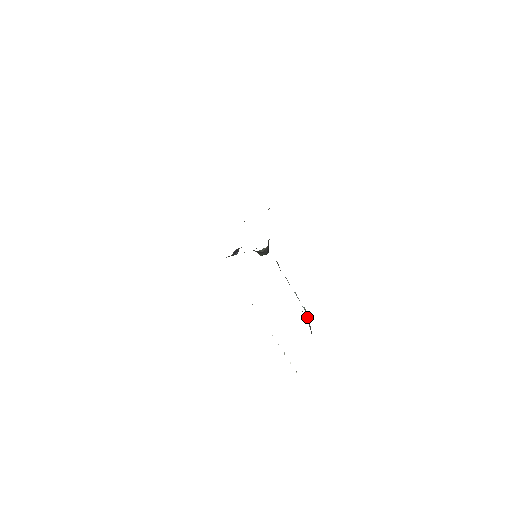
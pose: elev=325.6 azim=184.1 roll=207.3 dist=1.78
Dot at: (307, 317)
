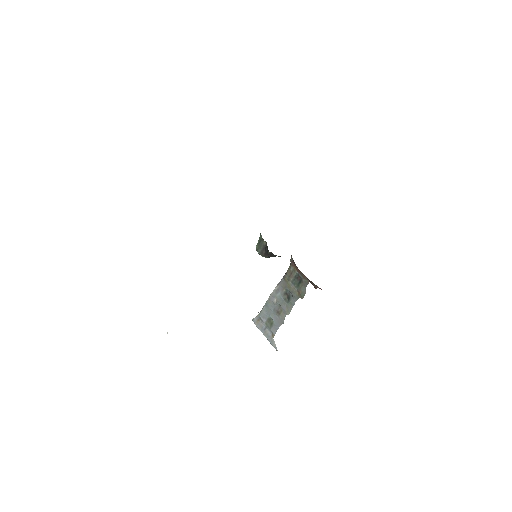
Dot at: (260, 325)
